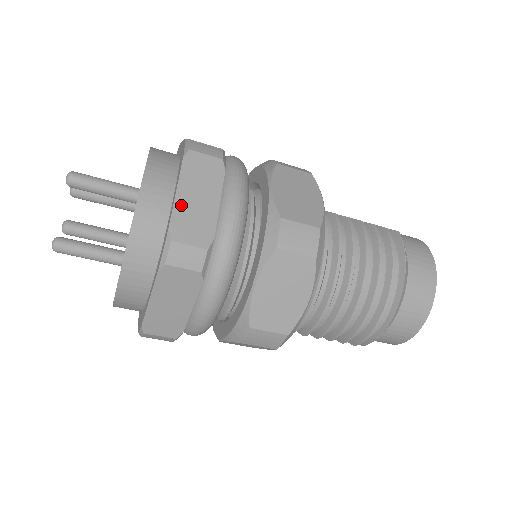
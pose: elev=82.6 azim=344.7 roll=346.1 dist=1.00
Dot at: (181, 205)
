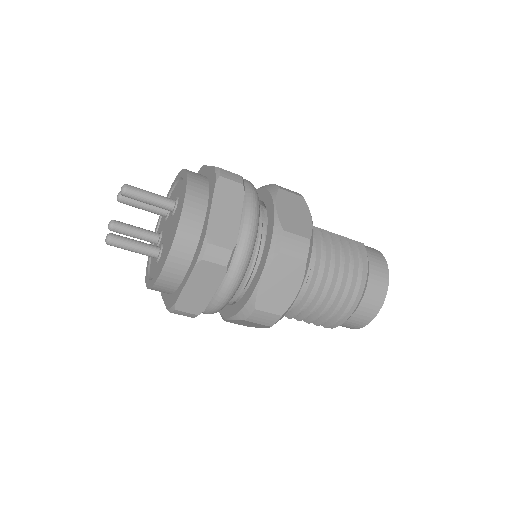
Dot at: (214, 217)
